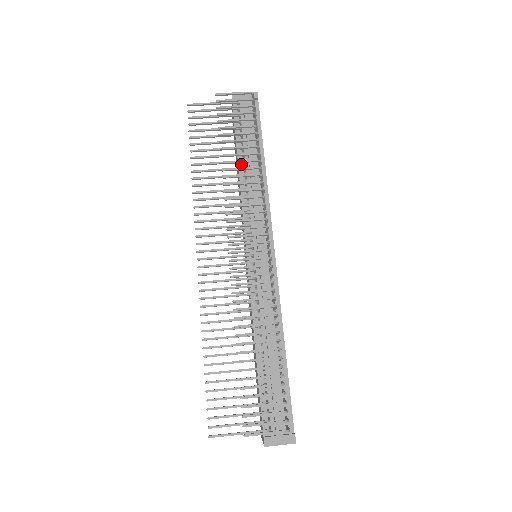
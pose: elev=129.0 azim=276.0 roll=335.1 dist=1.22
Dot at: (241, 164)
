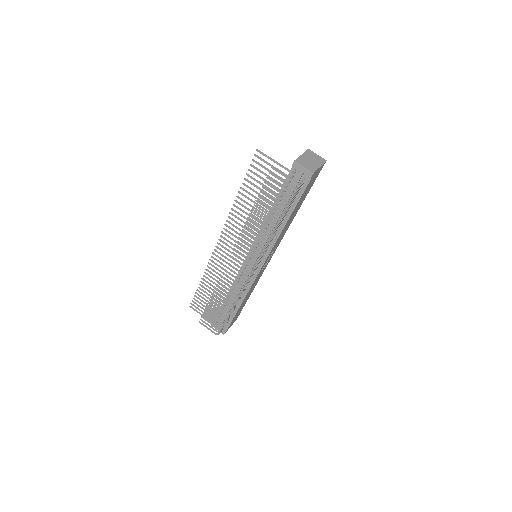
Dot at: occluded
